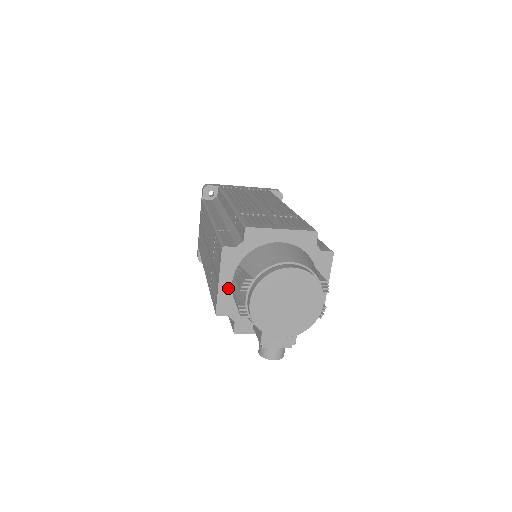
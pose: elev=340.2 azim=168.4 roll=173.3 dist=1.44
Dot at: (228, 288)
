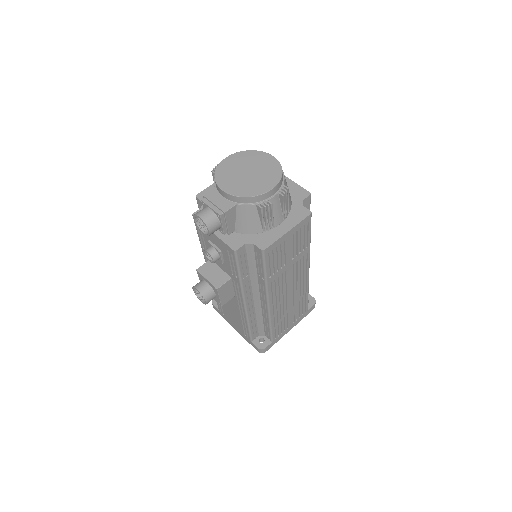
Dot at: occluded
